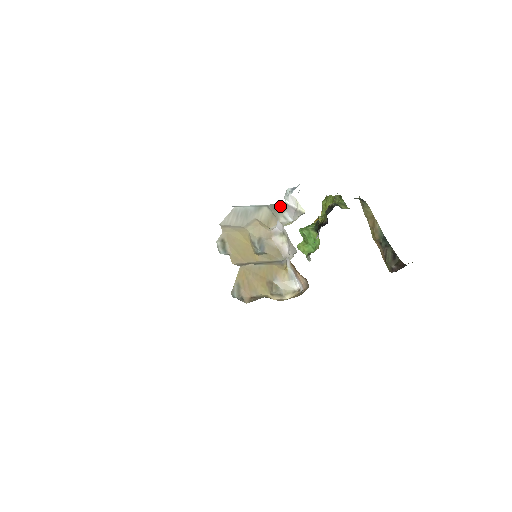
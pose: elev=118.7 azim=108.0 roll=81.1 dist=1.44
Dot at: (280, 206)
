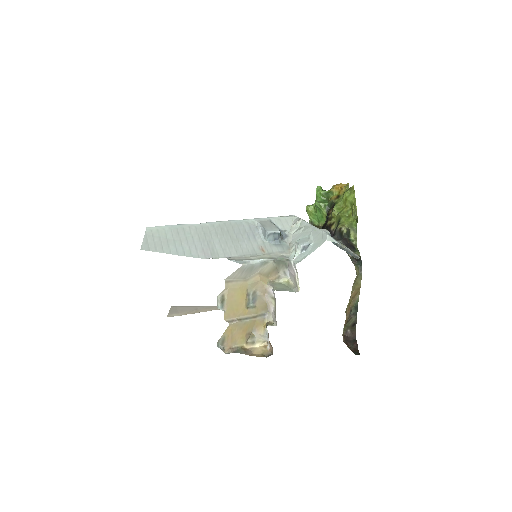
Dot at: (285, 262)
